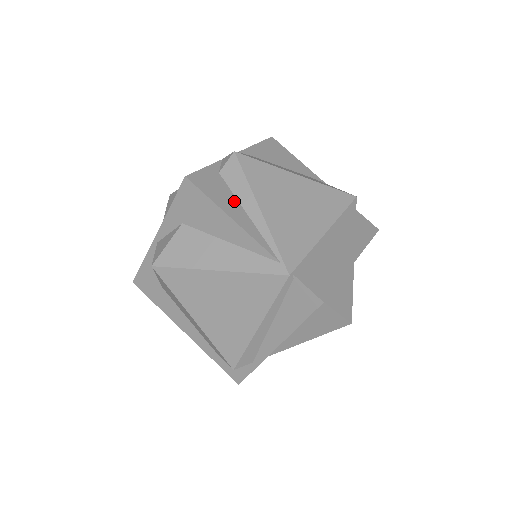
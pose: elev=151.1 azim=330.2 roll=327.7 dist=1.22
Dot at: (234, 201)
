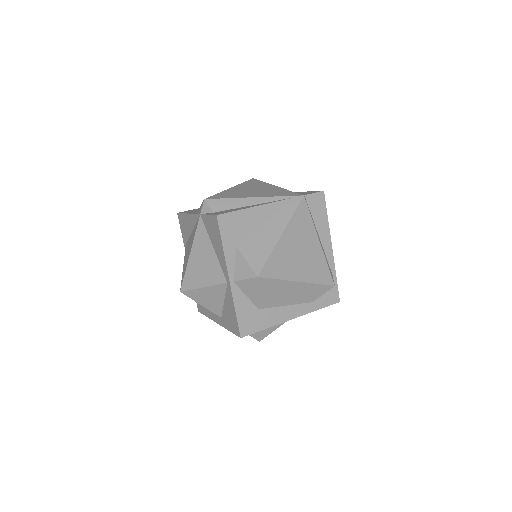
Dot at: occluded
